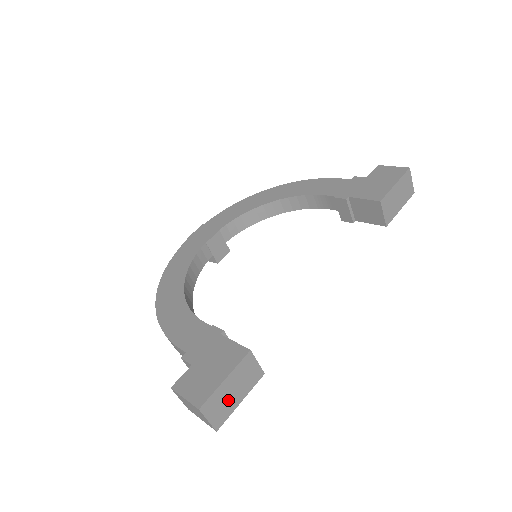
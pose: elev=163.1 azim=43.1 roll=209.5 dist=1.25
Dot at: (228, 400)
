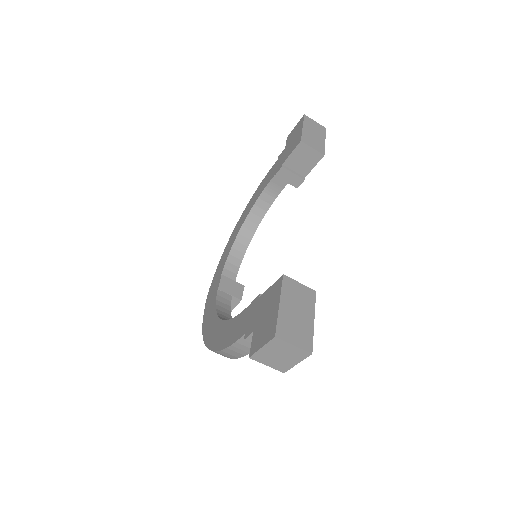
Dot at: (299, 322)
